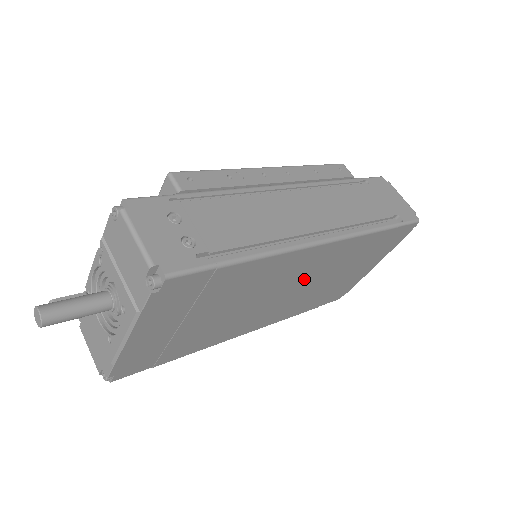
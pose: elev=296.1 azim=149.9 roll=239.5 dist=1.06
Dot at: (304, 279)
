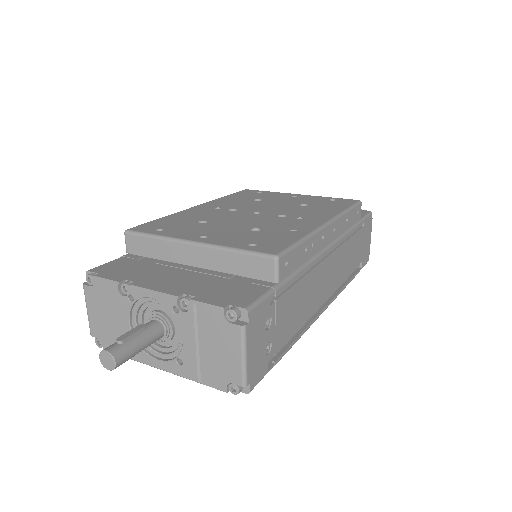
Dot at: occluded
